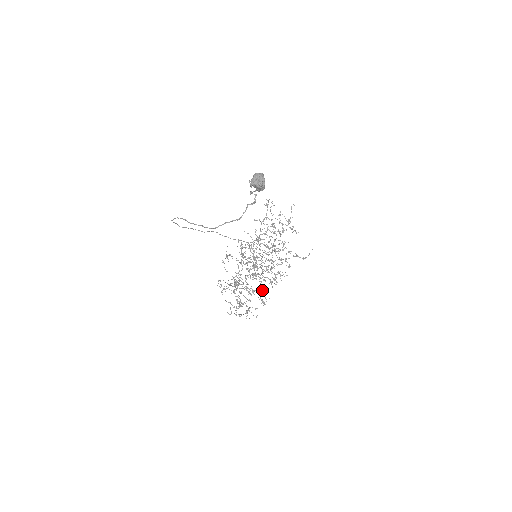
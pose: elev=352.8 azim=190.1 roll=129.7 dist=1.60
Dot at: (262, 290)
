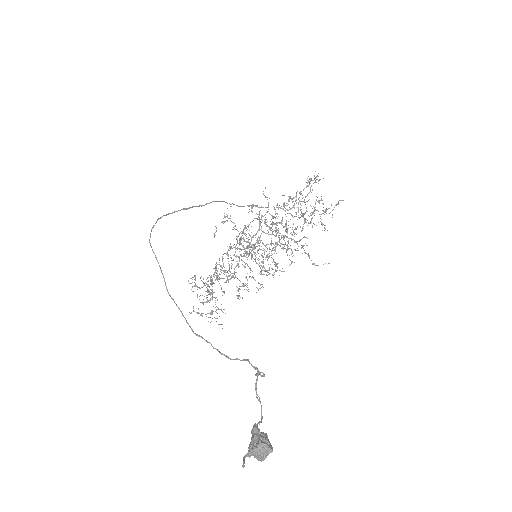
Dot at: (244, 284)
